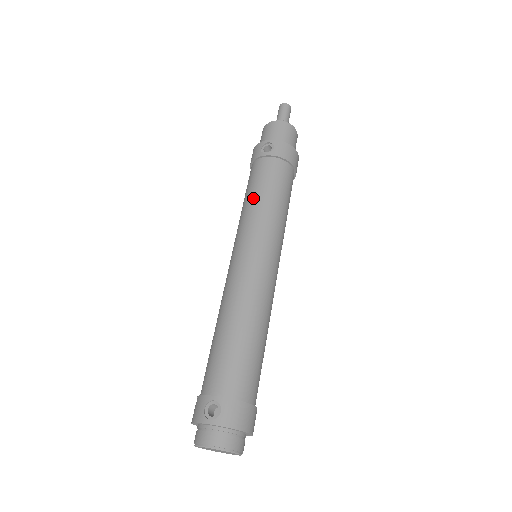
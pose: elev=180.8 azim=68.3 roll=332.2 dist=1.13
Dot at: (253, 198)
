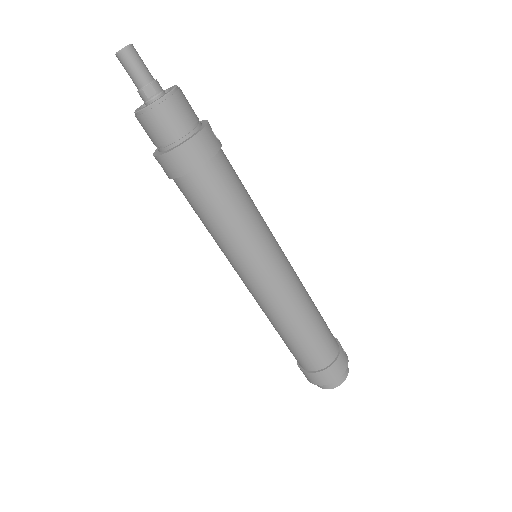
Dot at: occluded
